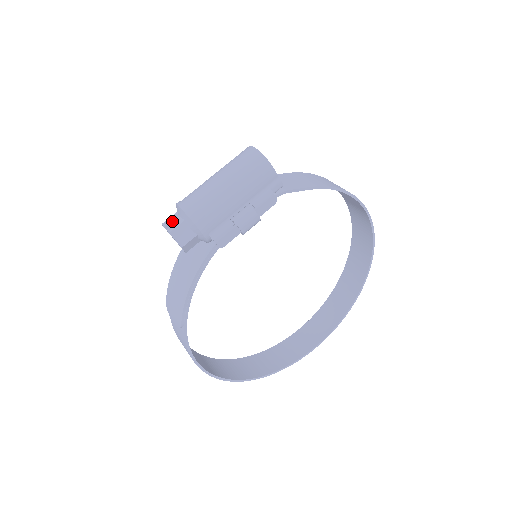
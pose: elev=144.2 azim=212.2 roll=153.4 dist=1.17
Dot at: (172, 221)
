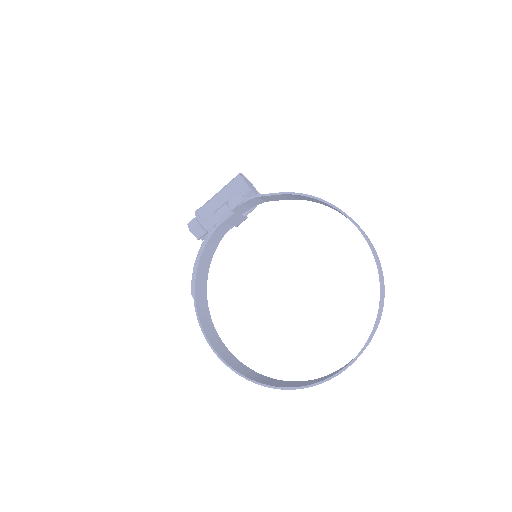
Dot at: occluded
